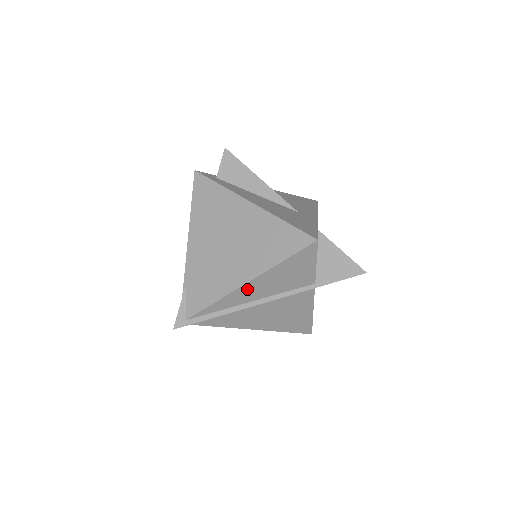
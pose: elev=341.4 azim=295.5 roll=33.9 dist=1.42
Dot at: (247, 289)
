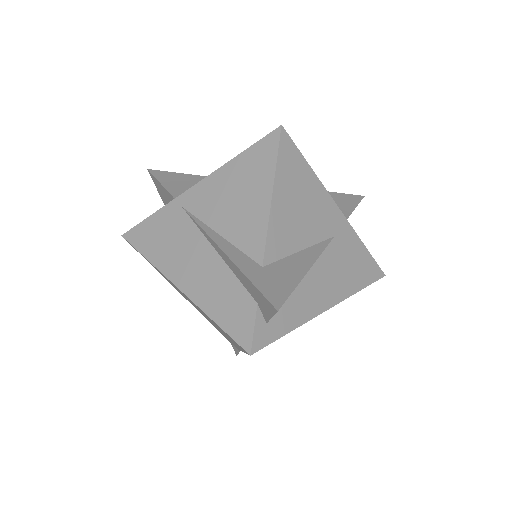
Dot at: occluded
